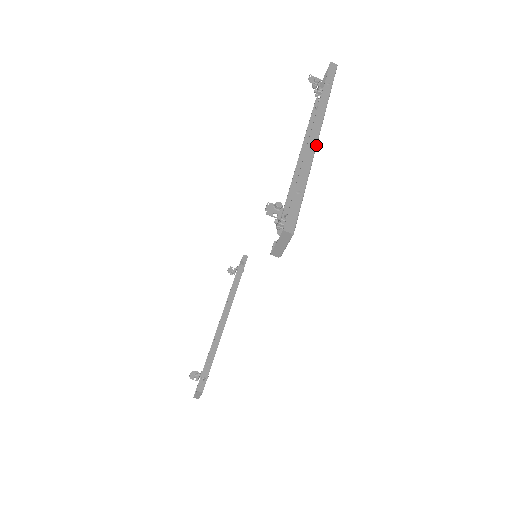
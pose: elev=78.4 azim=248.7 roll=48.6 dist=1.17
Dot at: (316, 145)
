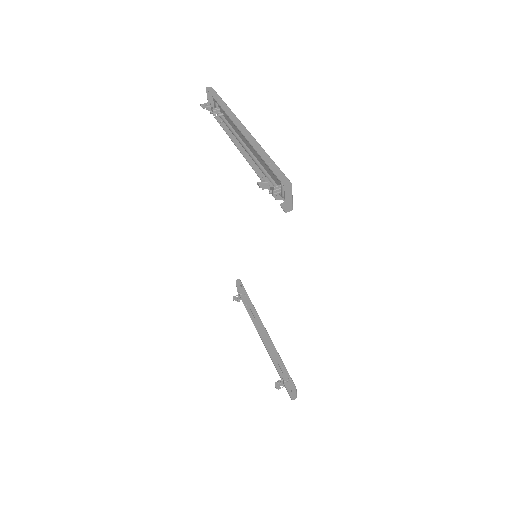
Dot at: (250, 134)
